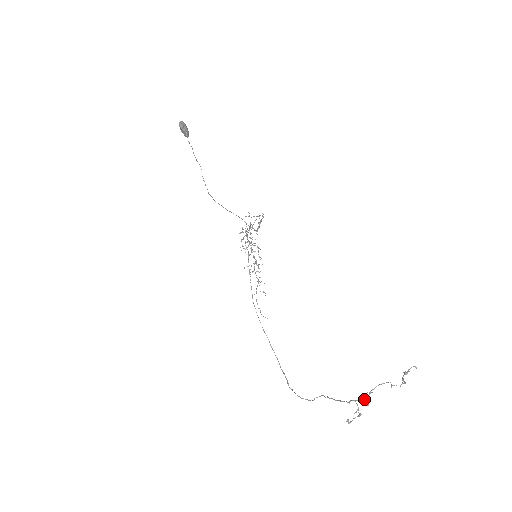
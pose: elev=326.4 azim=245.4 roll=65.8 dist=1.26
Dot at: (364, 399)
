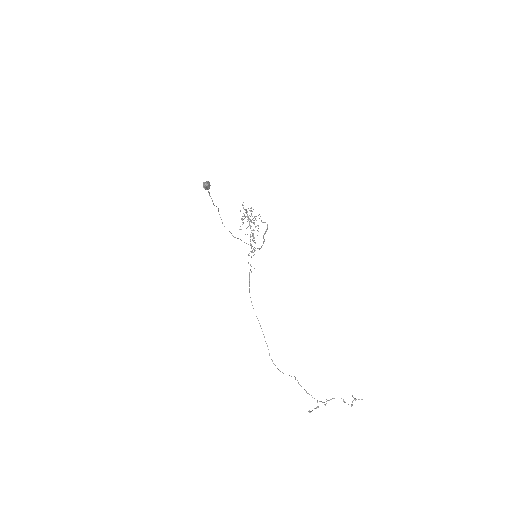
Dot at: occluded
